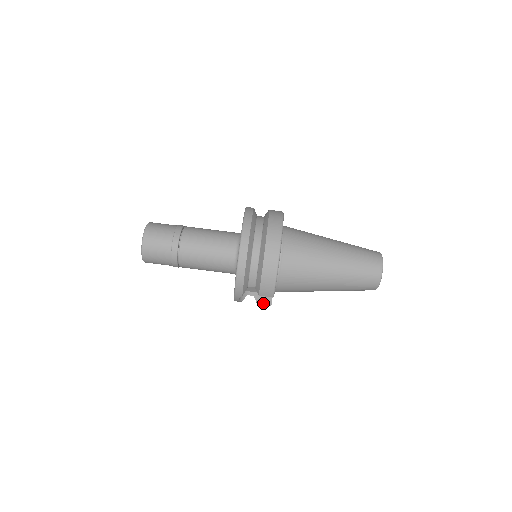
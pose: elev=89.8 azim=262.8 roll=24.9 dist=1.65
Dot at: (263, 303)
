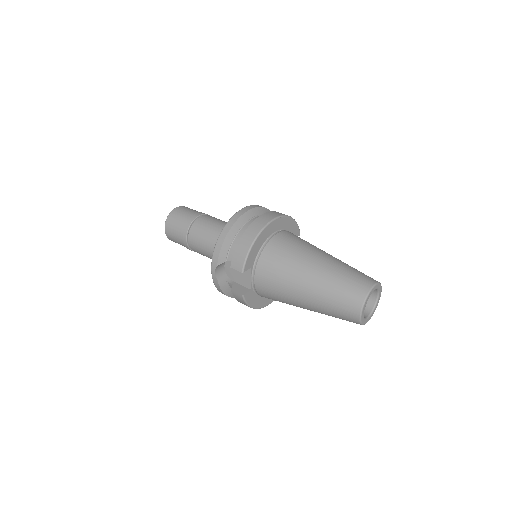
Dot at: (237, 291)
